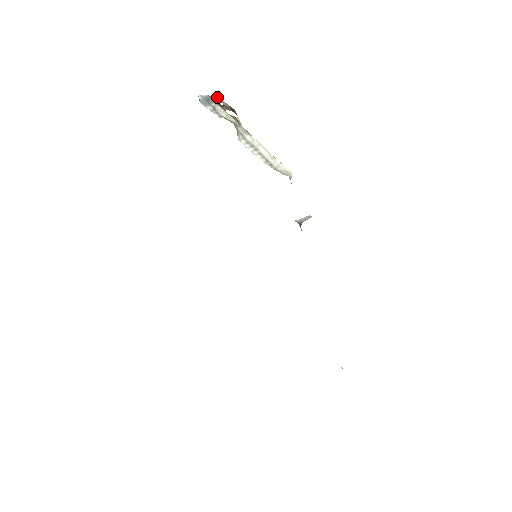
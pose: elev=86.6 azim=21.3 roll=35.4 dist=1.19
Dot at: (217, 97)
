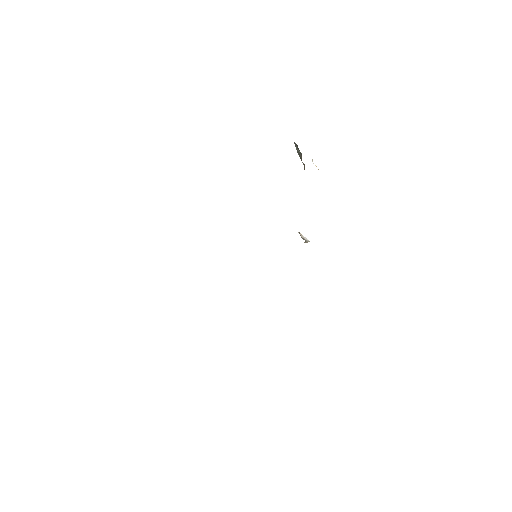
Dot at: occluded
